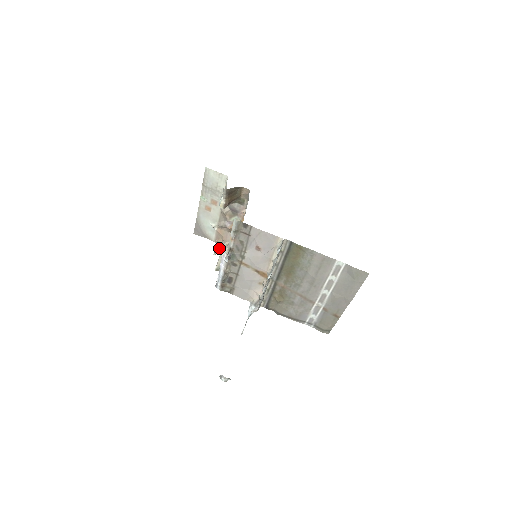
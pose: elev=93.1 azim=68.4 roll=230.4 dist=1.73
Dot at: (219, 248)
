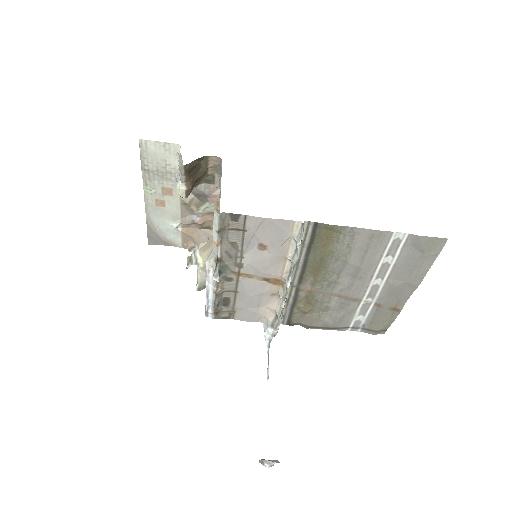
Dot at: (192, 255)
